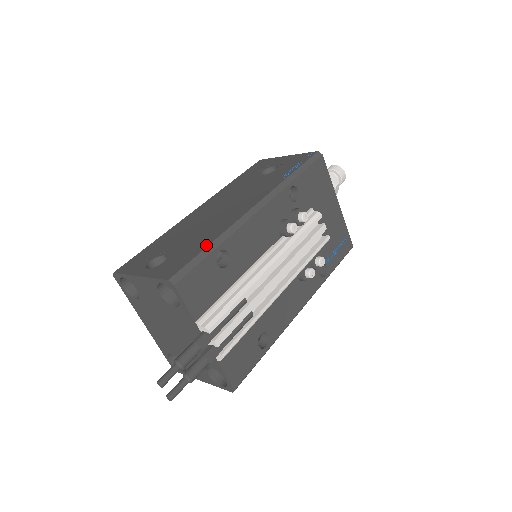
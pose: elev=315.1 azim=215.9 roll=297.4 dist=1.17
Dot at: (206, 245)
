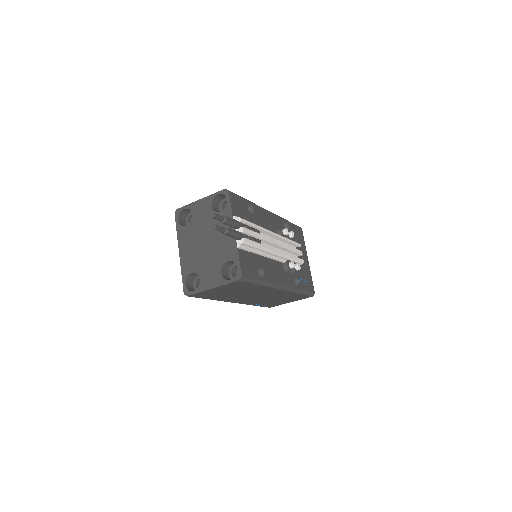
Dot at: occluded
